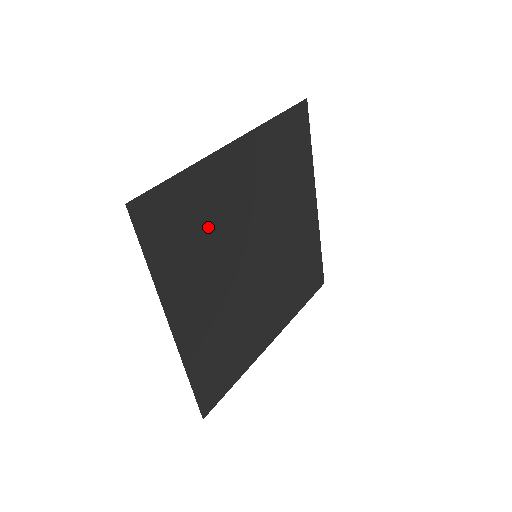
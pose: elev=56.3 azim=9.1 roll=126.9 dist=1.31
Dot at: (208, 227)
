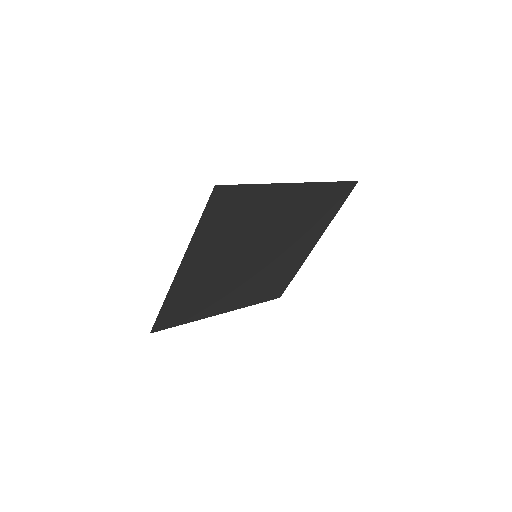
Dot at: (245, 223)
